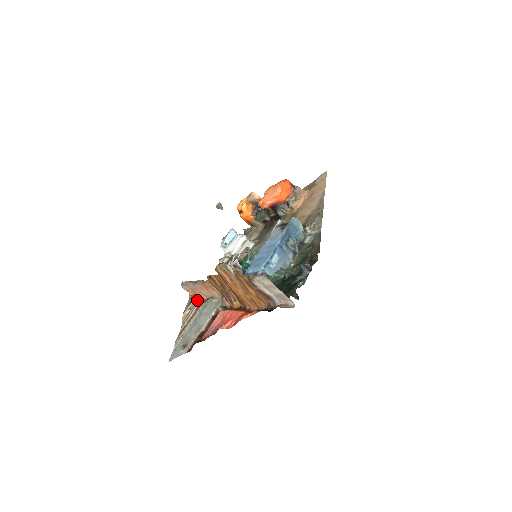
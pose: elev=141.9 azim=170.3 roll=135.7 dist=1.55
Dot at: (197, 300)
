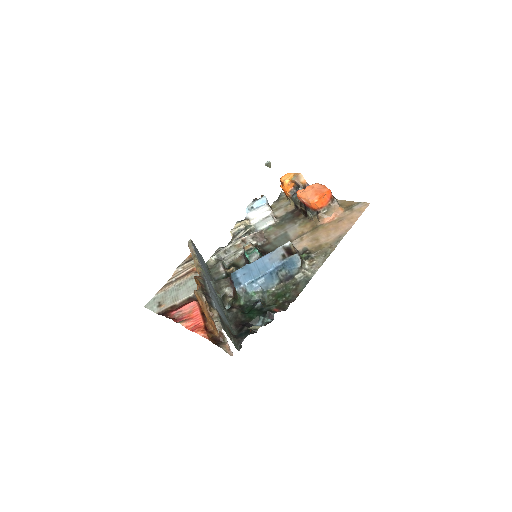
Dot at: (192, 264)
